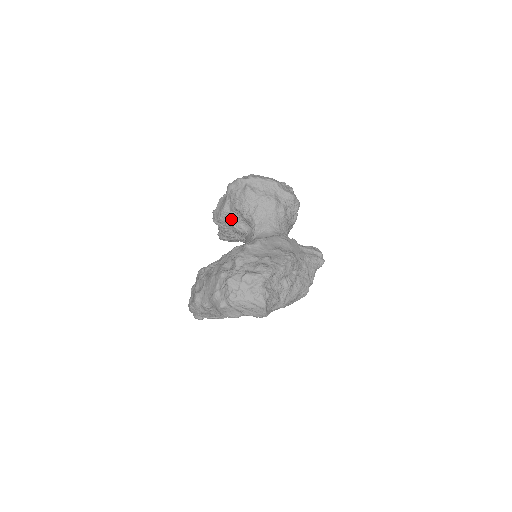
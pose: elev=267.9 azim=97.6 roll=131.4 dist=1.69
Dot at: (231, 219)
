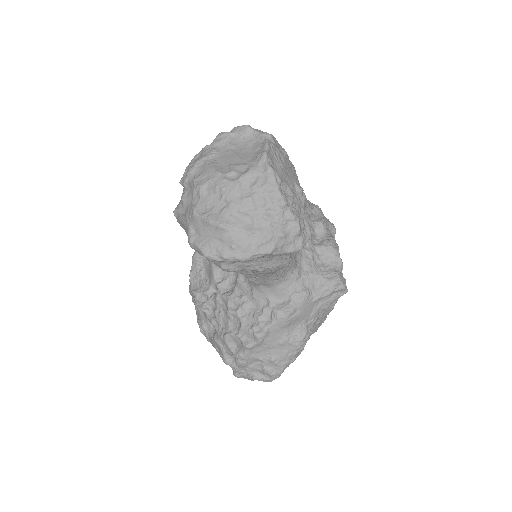
Dot at: occluded
